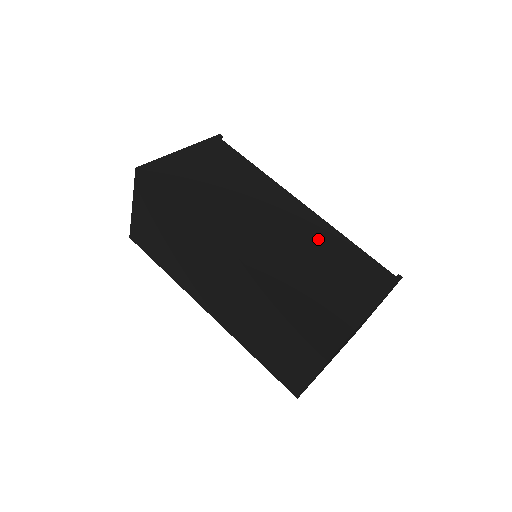
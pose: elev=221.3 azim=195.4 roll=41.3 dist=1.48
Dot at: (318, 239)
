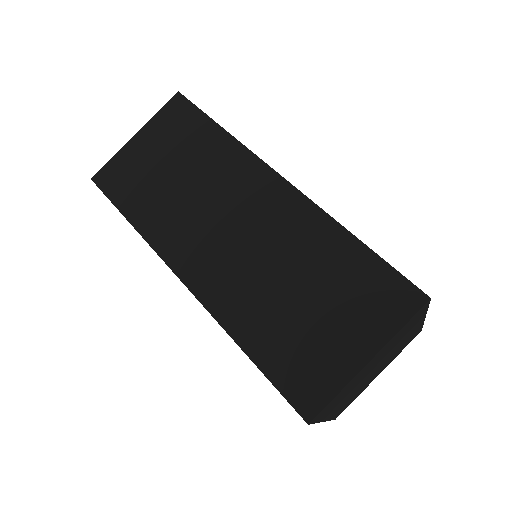
Dot at: occluded
